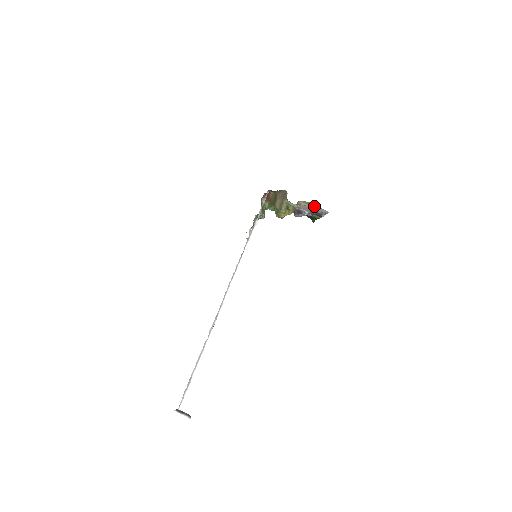
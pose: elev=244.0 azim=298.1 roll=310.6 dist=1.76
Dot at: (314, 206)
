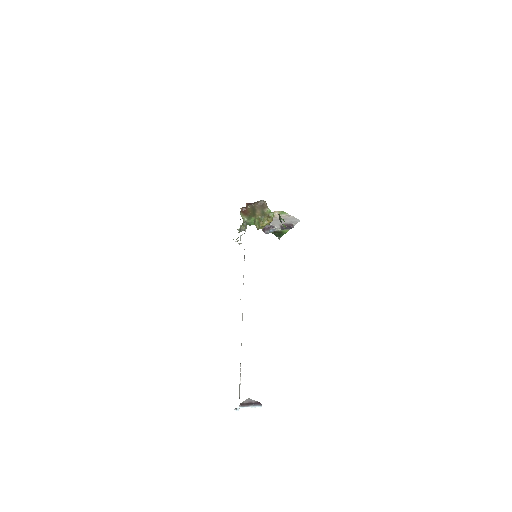
Dot at: (287, 216)
